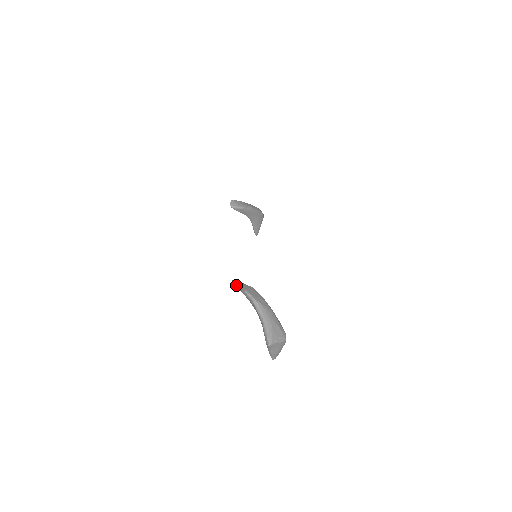
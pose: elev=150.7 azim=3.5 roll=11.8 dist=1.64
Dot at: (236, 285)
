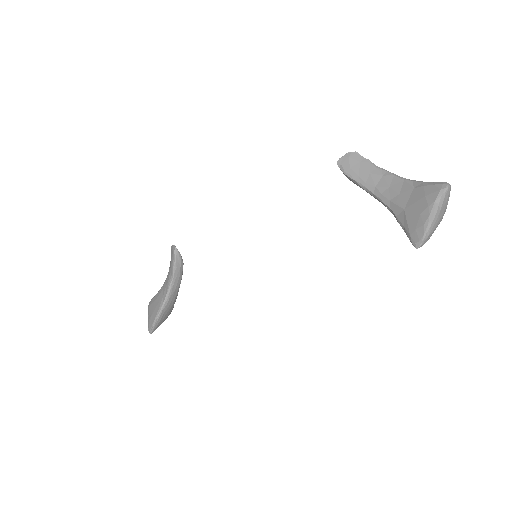
Dot at: (352, 158)
